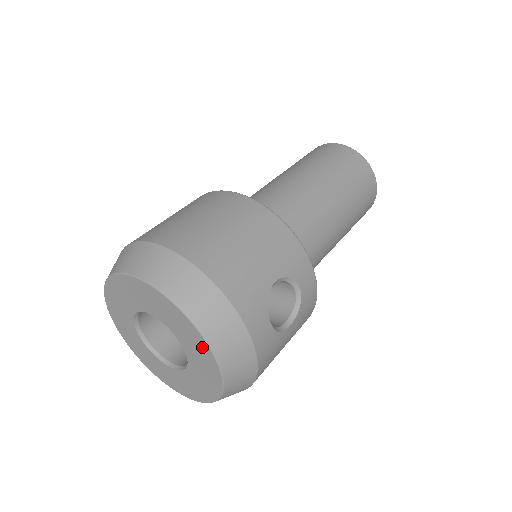
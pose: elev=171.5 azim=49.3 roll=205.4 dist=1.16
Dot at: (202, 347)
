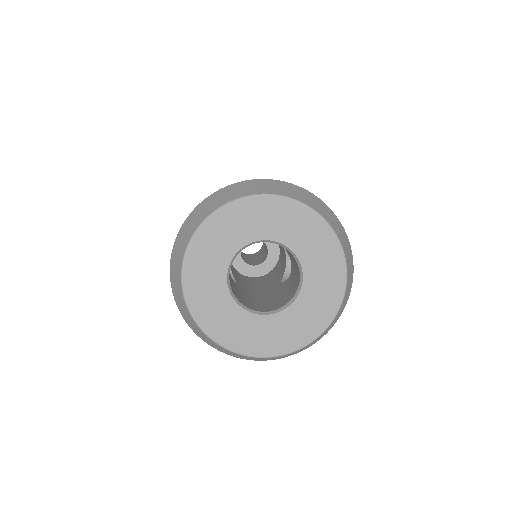
Dot at: (335, 264)
